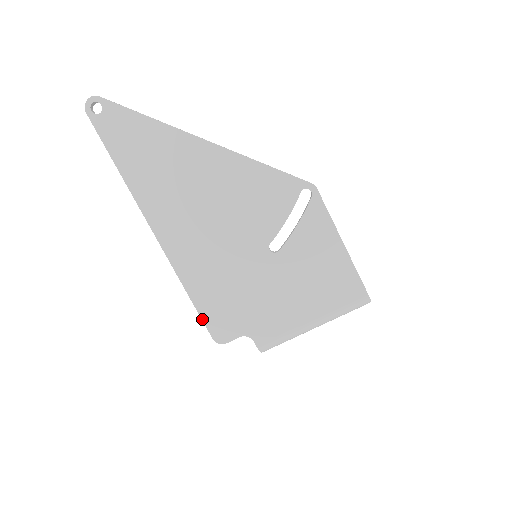
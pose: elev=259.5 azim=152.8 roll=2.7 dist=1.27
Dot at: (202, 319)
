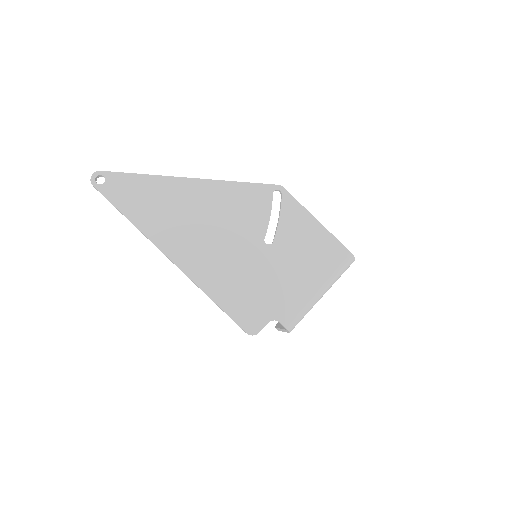
Dot at: (232, 319)
